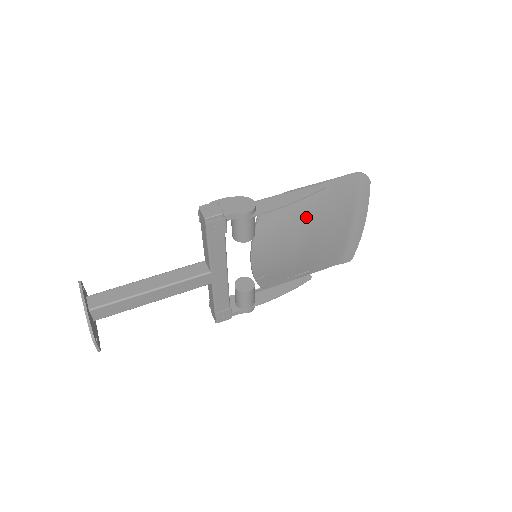
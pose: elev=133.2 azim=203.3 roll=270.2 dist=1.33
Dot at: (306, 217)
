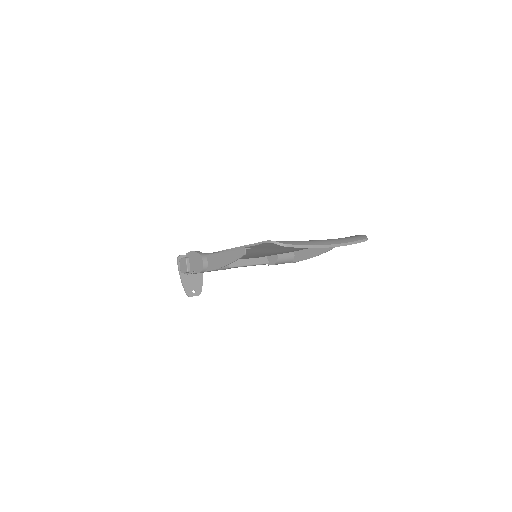
Dot at: (262, 252)
